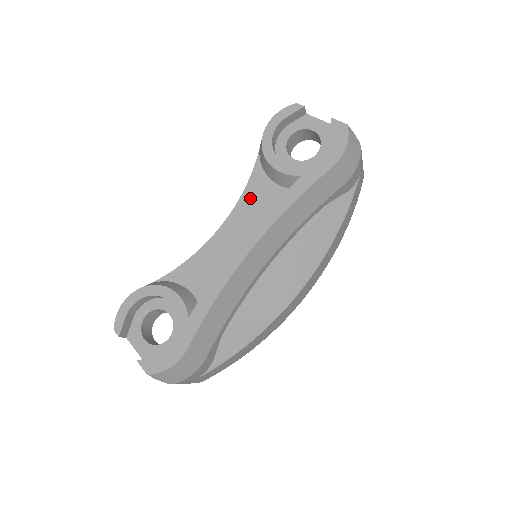
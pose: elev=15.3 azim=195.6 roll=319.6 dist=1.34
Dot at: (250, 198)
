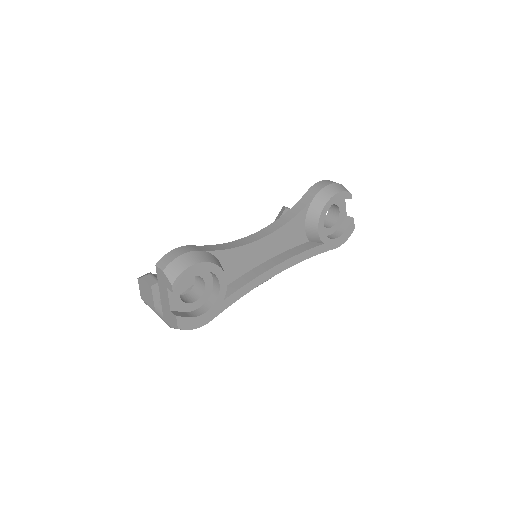
Dot at: (290, 228)
